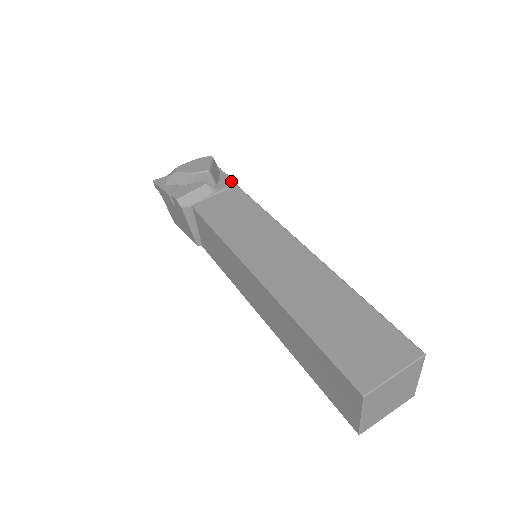
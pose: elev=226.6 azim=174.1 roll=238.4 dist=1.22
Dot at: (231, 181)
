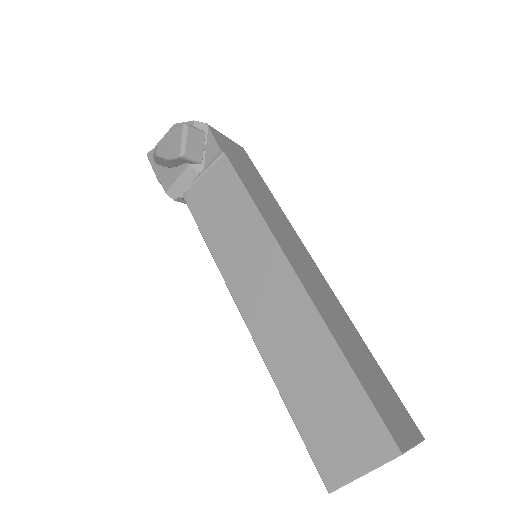
Dot at: (216, 151)
